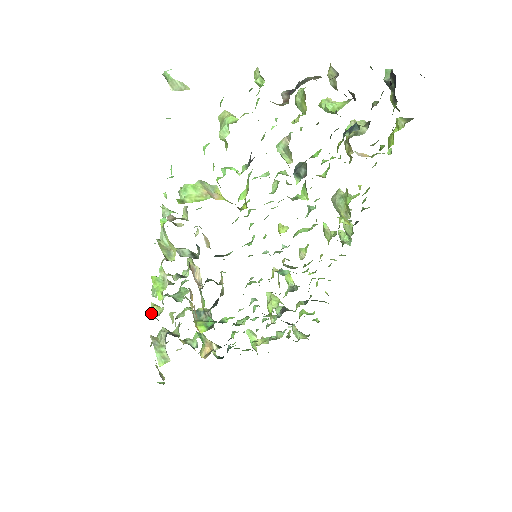
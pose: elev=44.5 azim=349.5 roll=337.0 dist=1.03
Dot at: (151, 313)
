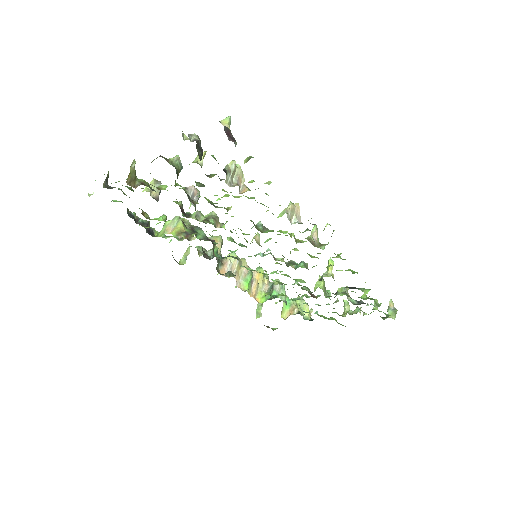
Dot at: occluded
